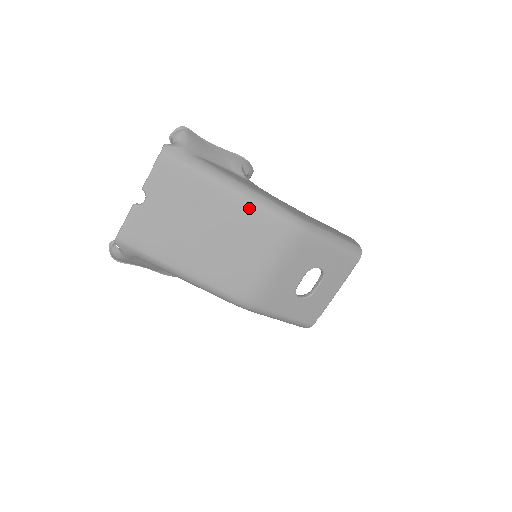
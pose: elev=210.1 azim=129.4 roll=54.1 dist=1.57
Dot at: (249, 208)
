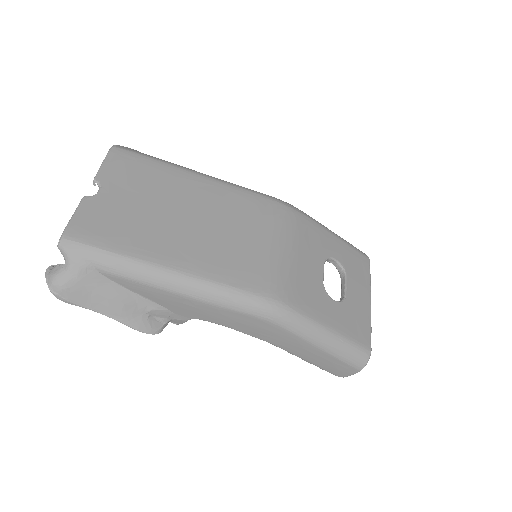
Dot at: (228, 189)
